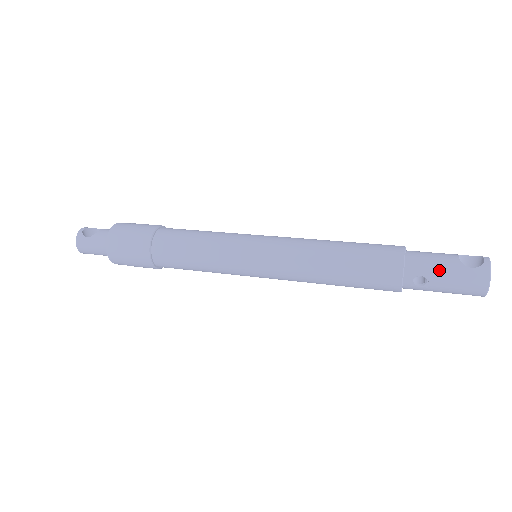
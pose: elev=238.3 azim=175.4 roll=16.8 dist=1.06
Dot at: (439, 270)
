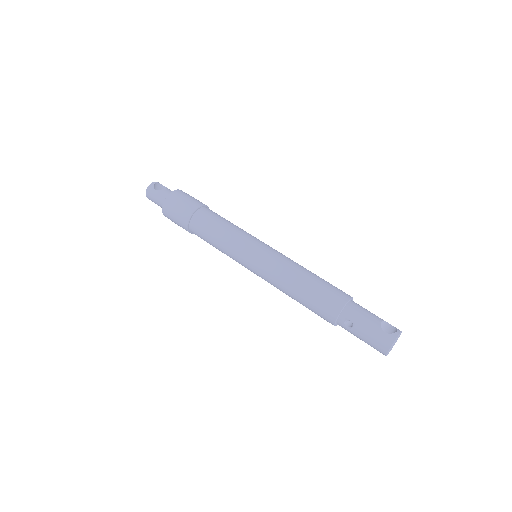
Dot at: (364, 323)
